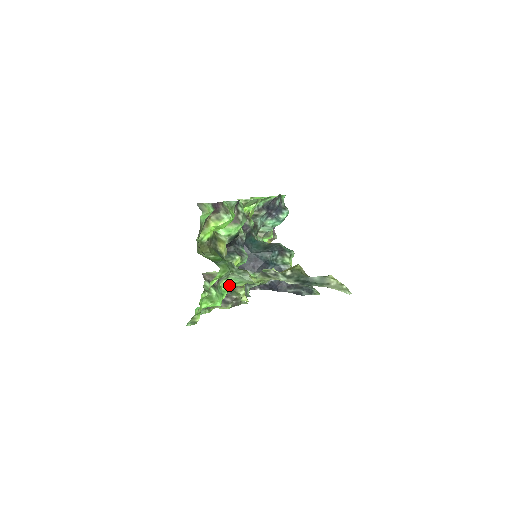
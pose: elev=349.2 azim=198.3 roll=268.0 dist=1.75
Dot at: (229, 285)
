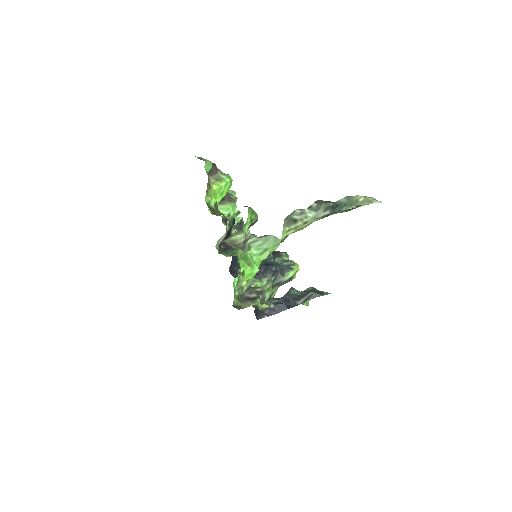
Dot at: occluded
